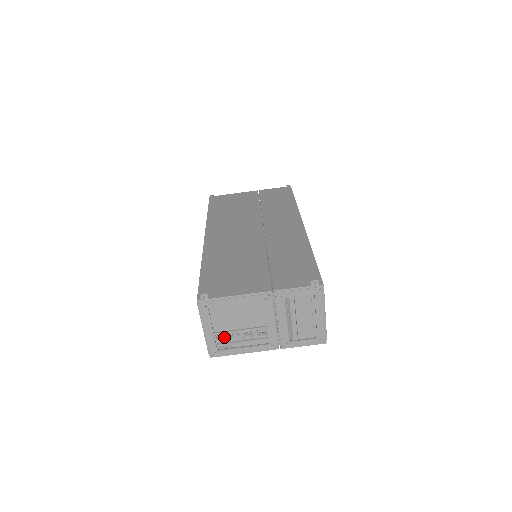
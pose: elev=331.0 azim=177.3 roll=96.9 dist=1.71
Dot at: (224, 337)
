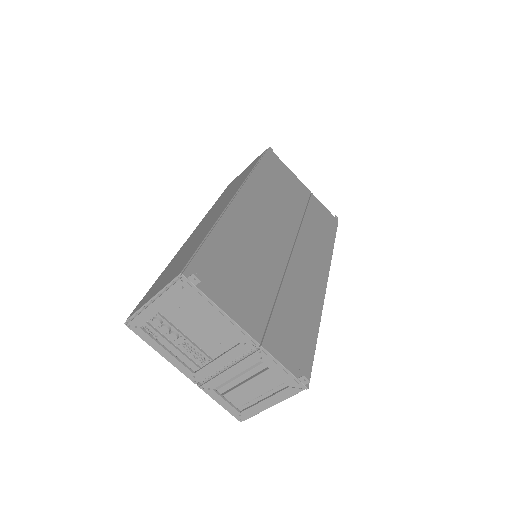
Dot at: (162, 325)
